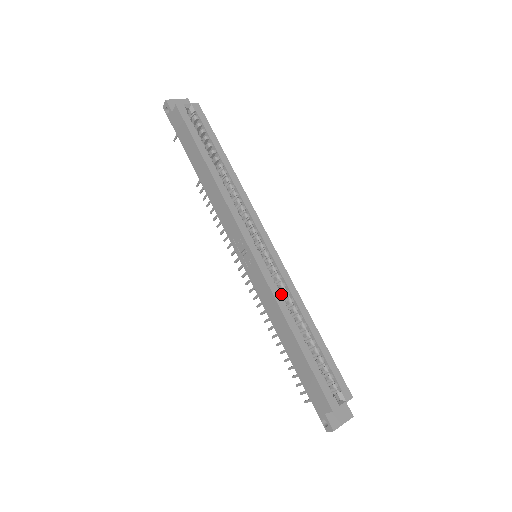
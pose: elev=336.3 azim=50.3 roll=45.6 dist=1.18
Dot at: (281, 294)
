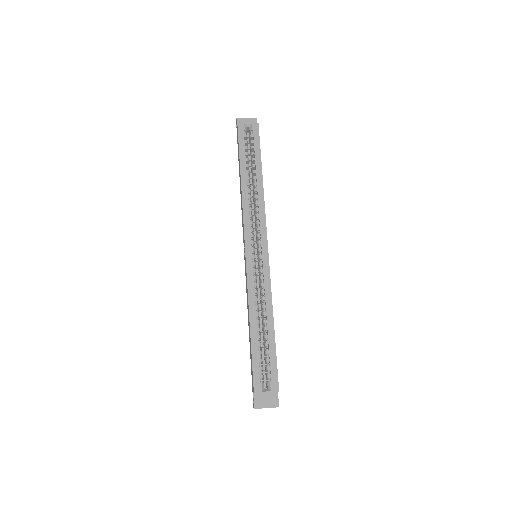
Dot at: (256, 291)
